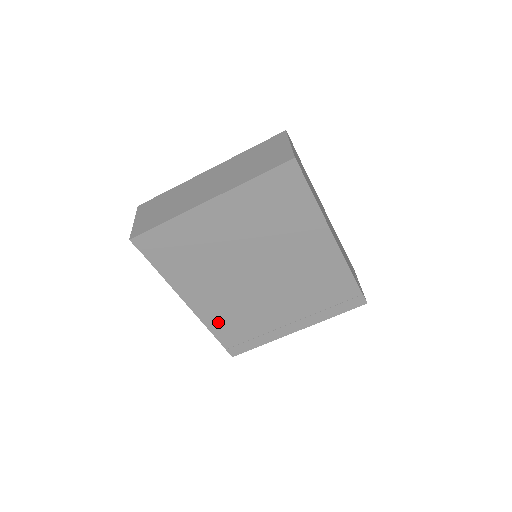
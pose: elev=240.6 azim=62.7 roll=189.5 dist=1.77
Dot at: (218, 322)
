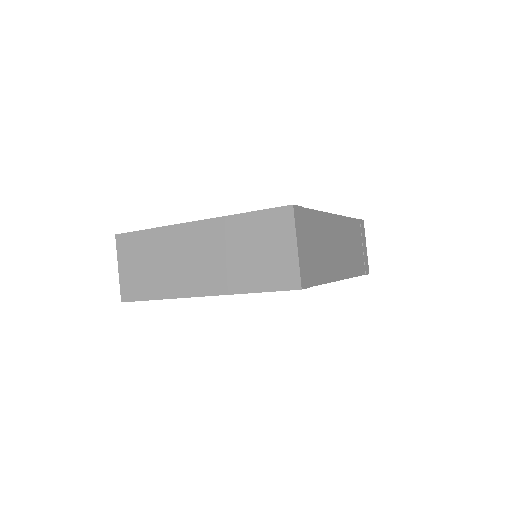
Dot at: occluded
